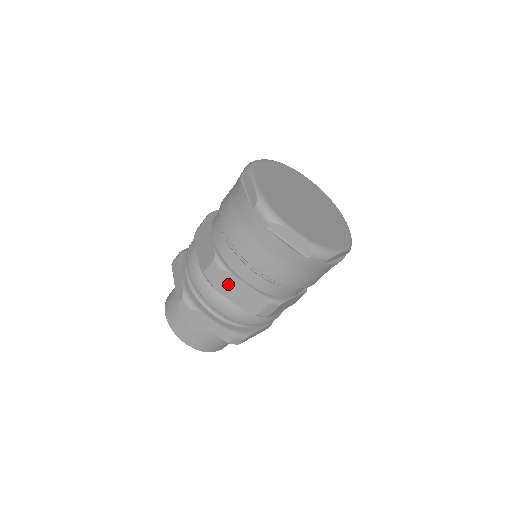
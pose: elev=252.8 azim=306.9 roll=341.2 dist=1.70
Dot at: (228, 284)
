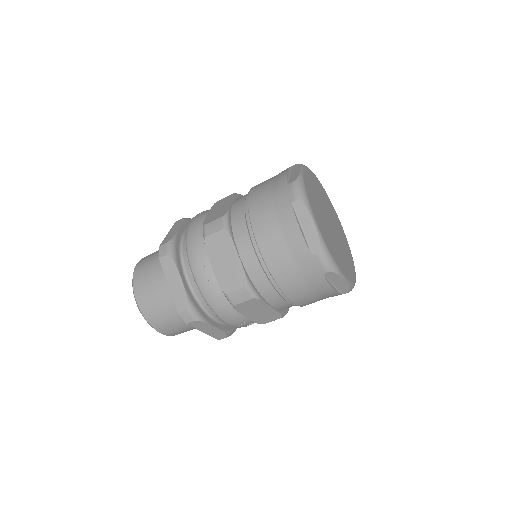
Dot at: (220, 245)
